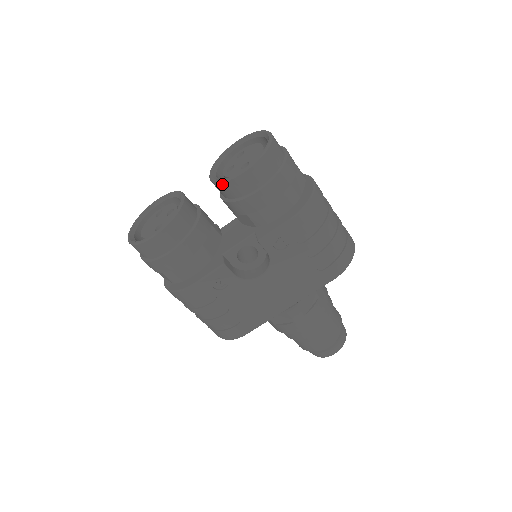
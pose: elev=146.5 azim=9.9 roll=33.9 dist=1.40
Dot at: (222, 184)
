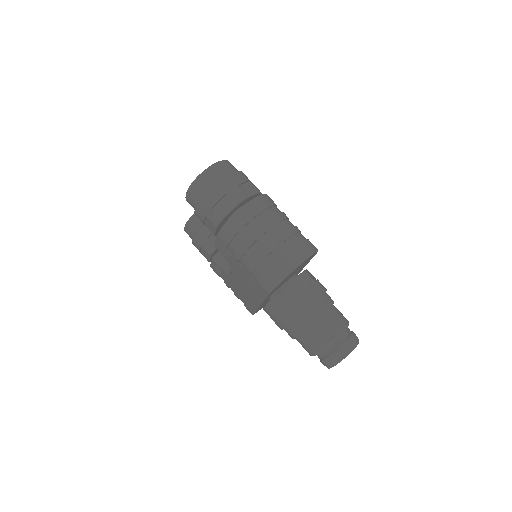
Dot at: occluded
